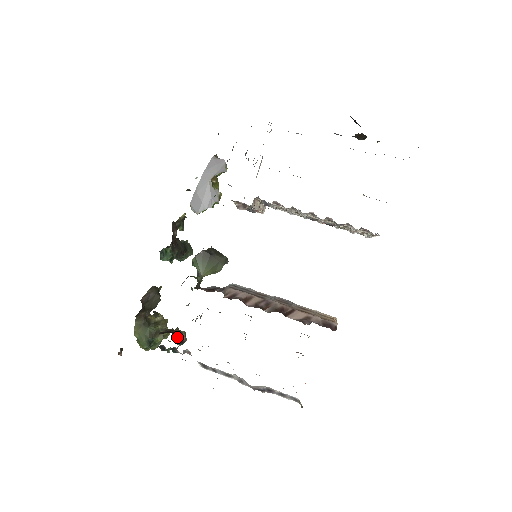
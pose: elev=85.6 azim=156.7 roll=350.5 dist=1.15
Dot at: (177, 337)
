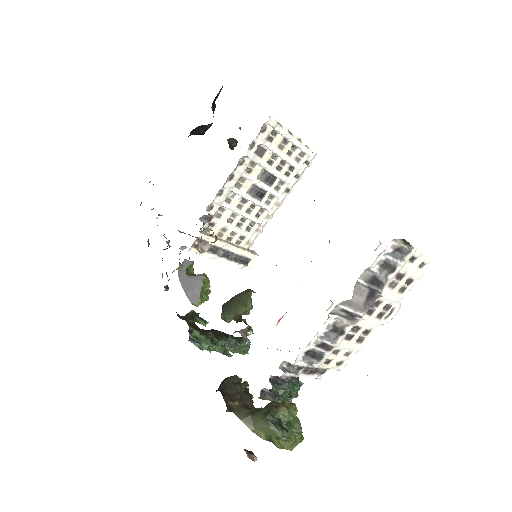
Dot at: occluded
